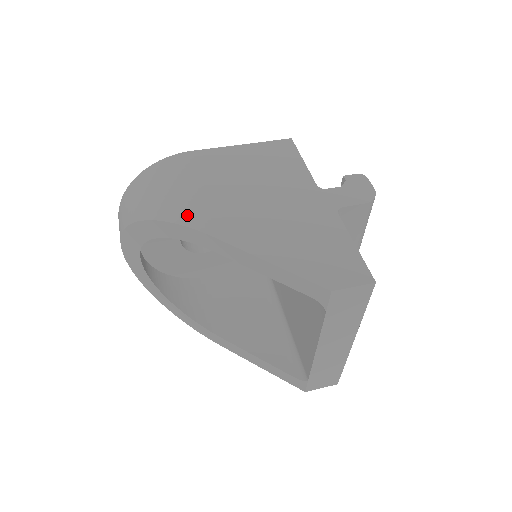
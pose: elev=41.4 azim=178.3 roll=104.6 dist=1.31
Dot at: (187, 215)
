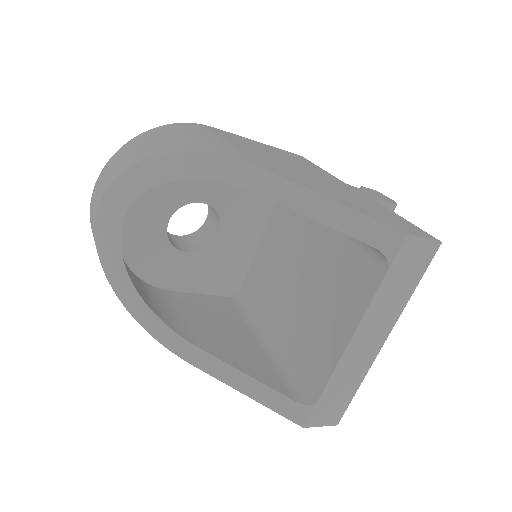
Dot at: (227, 152)
